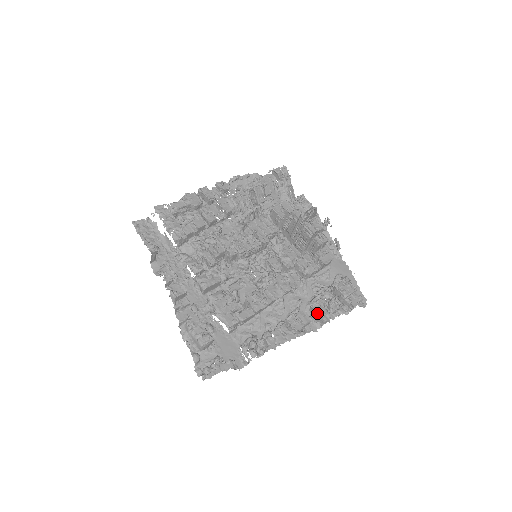
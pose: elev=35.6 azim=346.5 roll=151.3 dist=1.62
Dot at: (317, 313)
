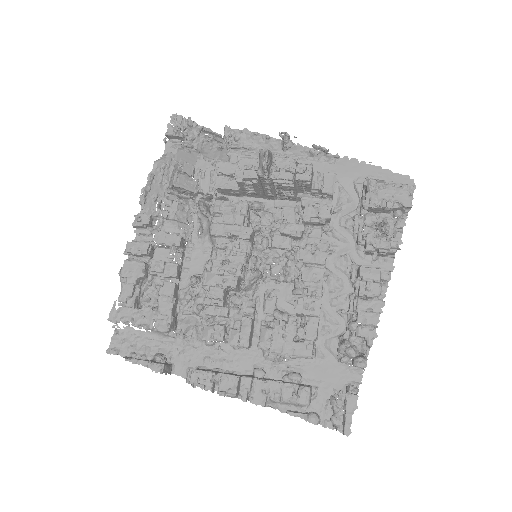
Dot at: (378, 253)
